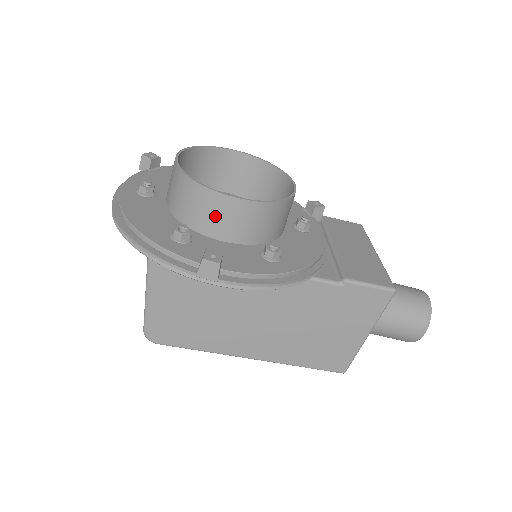
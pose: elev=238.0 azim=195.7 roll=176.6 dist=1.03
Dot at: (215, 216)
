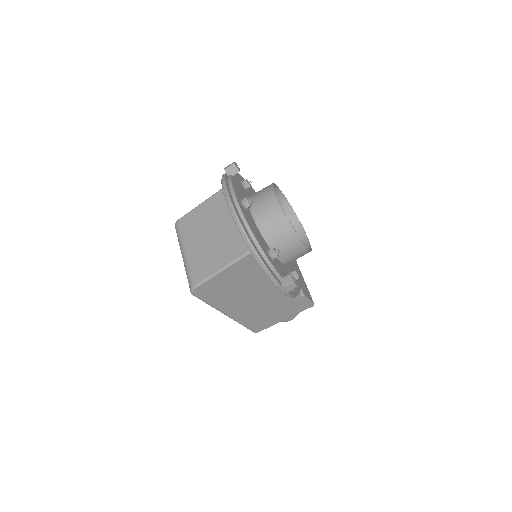
Dot at: (288, 249)
